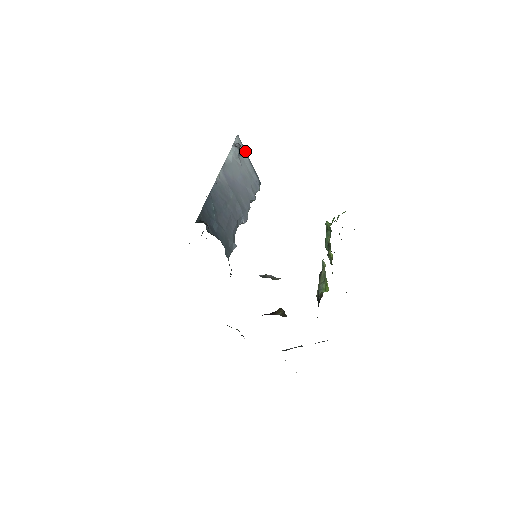
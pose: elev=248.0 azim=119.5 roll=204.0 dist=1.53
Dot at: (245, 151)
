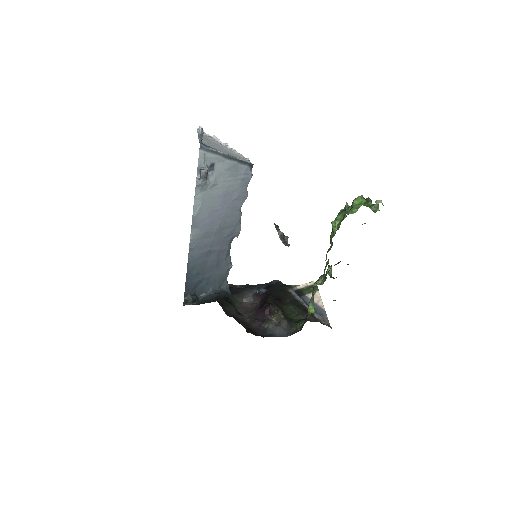
Dot at: (218, 155)
